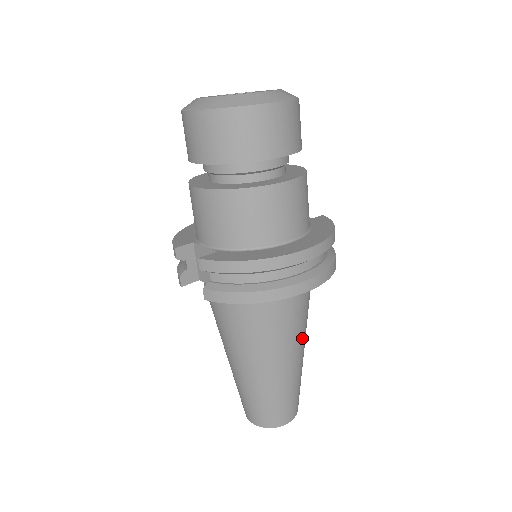
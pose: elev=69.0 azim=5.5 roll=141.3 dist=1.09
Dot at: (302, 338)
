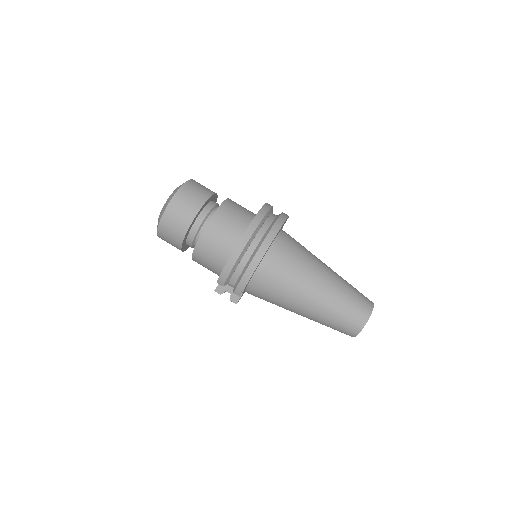
Dot at: (316, 267)
